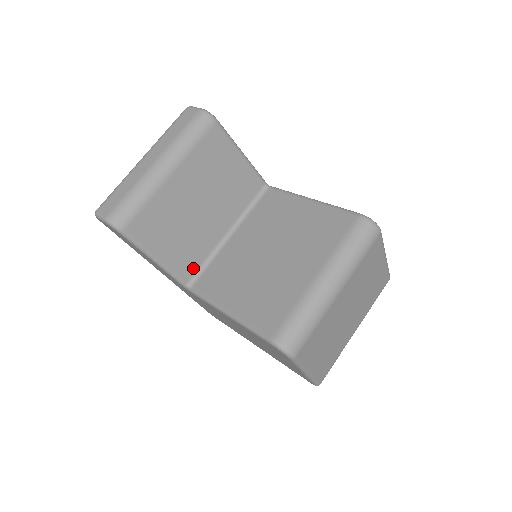
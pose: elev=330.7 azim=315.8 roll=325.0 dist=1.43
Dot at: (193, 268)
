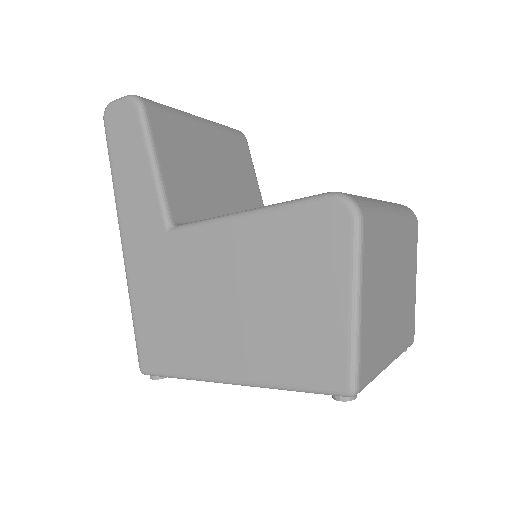
Dot at: (185, 214)
